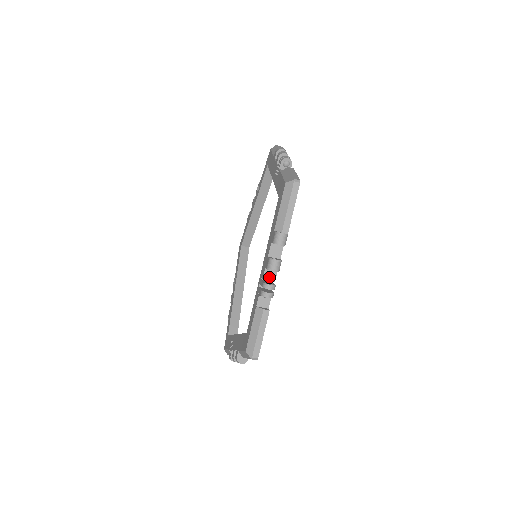
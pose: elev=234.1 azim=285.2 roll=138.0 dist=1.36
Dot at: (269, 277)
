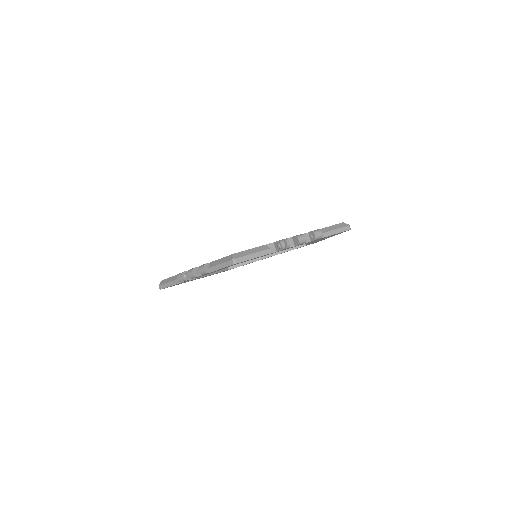
Dot at: occluded
